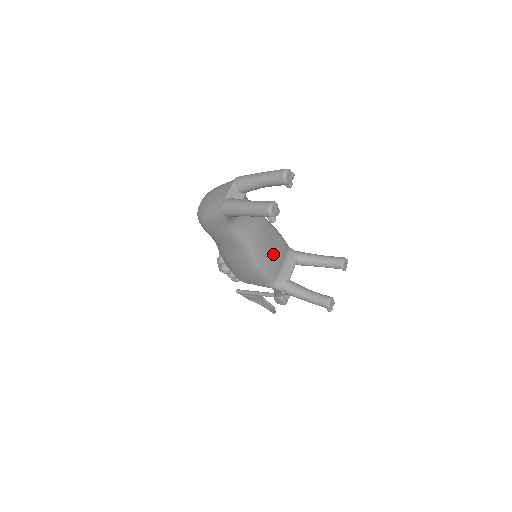
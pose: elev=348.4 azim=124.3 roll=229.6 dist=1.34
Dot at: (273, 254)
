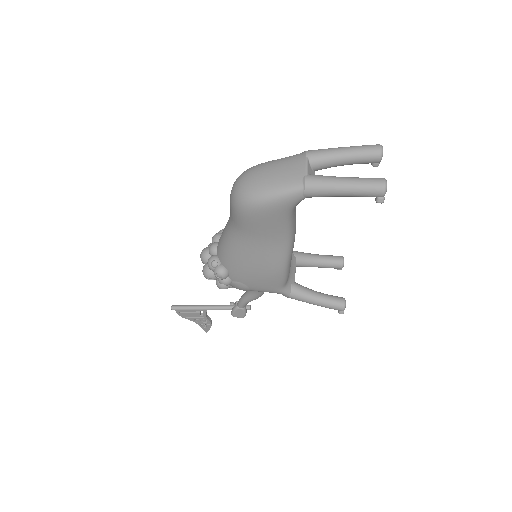
Dot at: occluded
